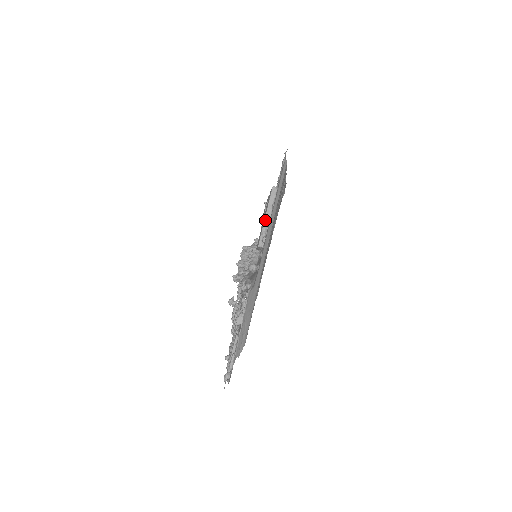
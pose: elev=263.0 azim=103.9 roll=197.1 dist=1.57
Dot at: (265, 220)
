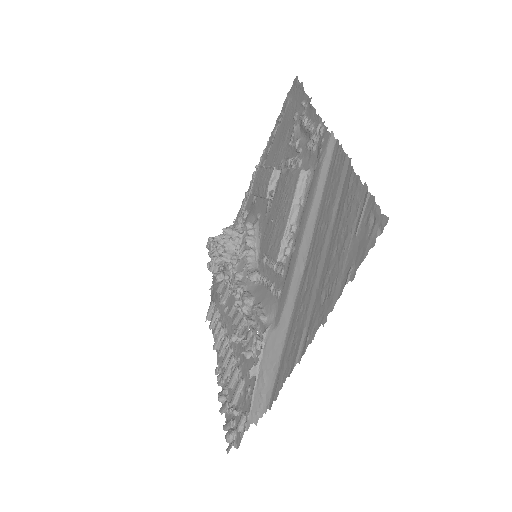
Dot at: (288, 222)
